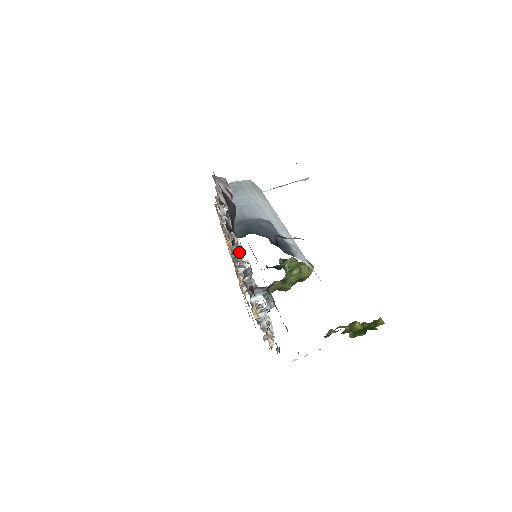
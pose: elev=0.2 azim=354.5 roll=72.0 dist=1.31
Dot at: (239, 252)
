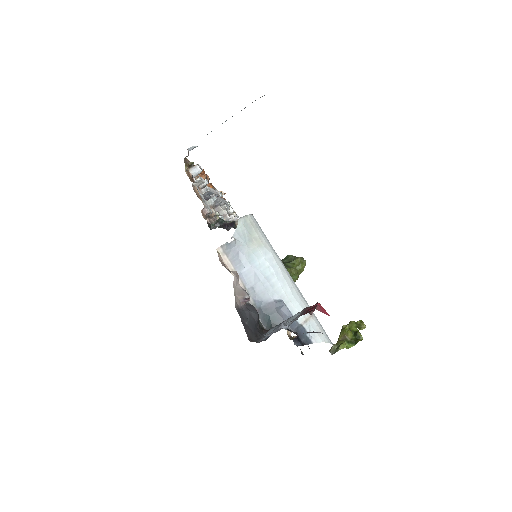
Dot at: occluded
